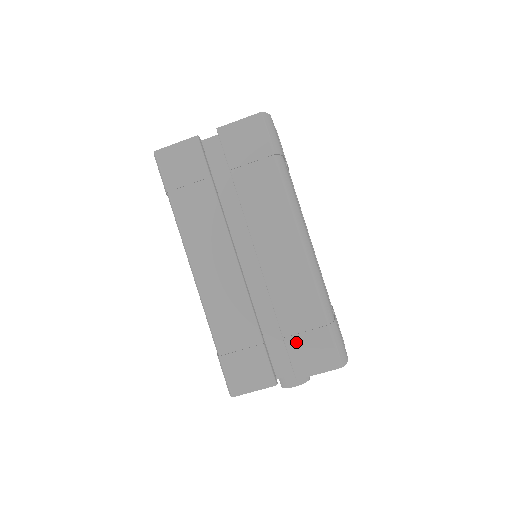
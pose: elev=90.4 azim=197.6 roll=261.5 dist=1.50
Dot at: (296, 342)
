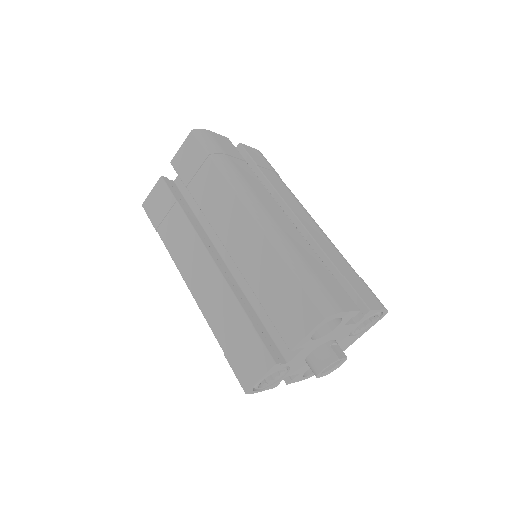
Dot at: (276, 310)
